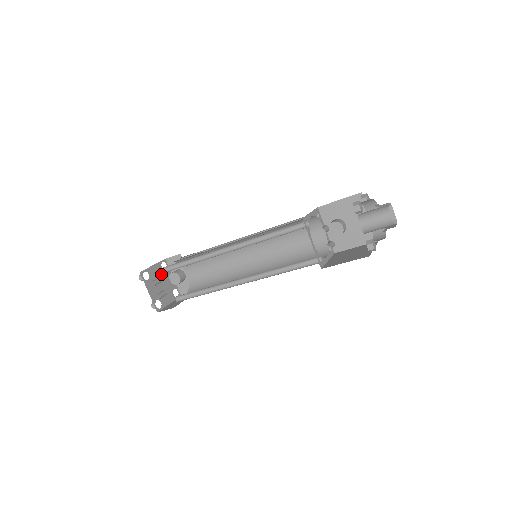
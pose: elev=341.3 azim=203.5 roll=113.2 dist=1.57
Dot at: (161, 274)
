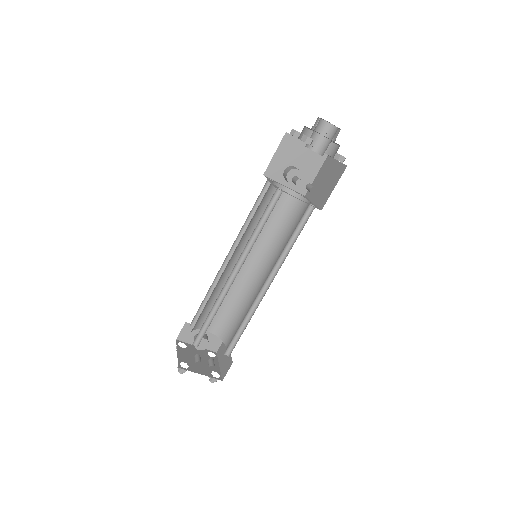
Dot at: (188, 353)
